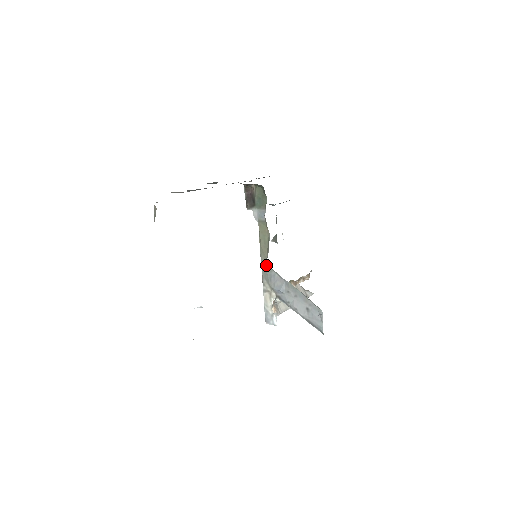
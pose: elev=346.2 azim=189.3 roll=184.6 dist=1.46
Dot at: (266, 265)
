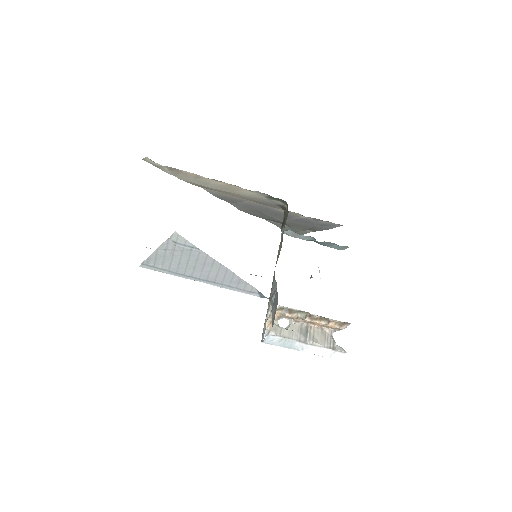
Dot at: (274, 278)
